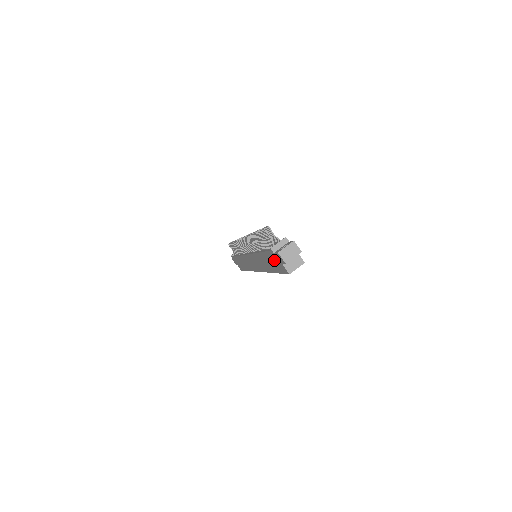
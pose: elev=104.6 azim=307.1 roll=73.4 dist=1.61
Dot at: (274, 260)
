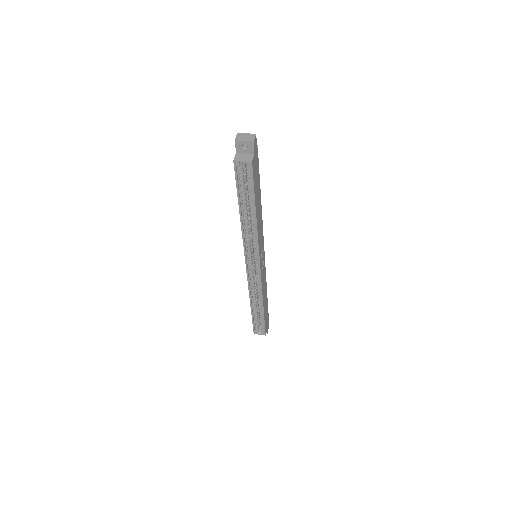
Dot at: occluded
